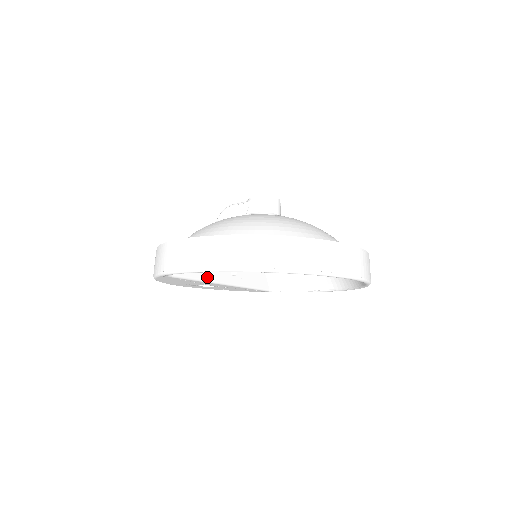
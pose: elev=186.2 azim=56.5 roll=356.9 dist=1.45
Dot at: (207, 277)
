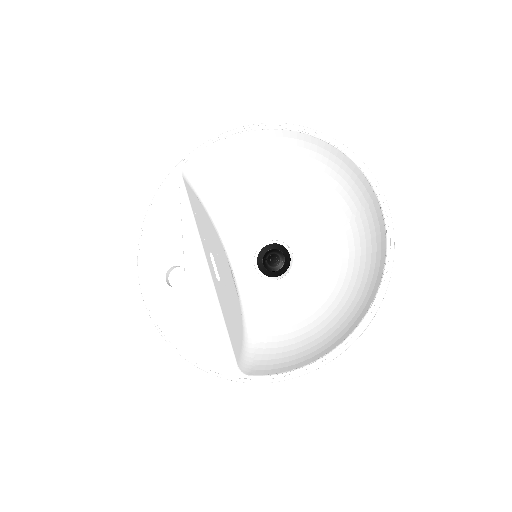
Dot at: (199, 228)
